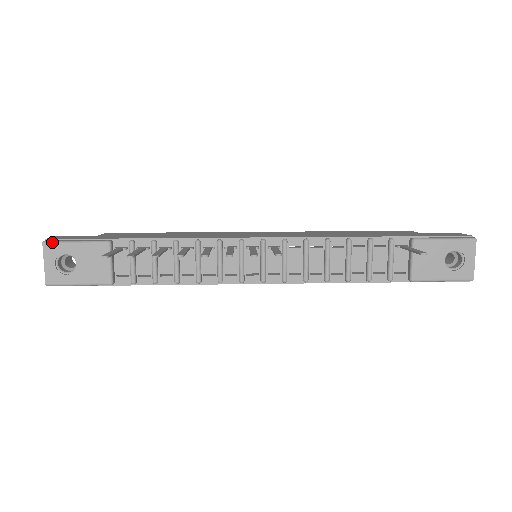
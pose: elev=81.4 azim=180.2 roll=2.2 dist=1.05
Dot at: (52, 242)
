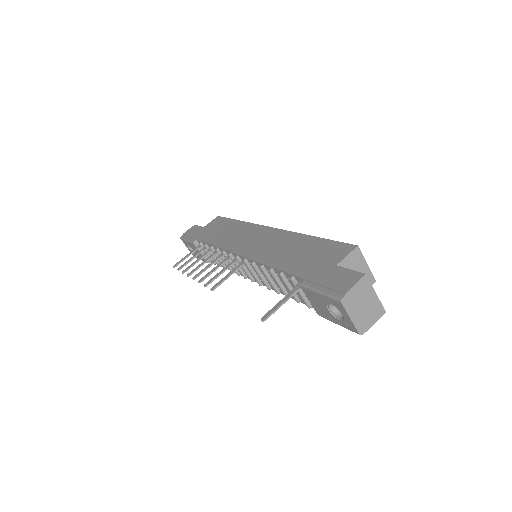
Dot at: (182, 238)
